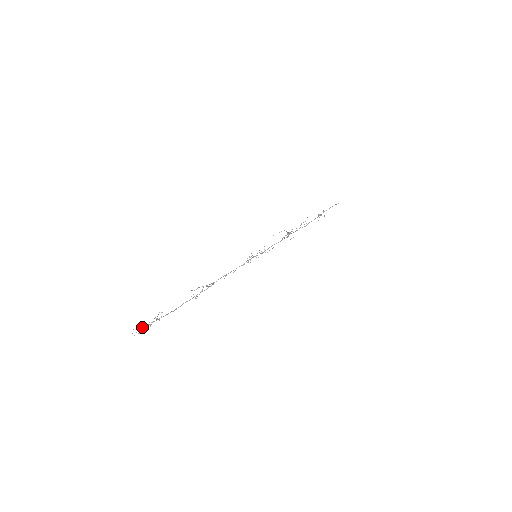
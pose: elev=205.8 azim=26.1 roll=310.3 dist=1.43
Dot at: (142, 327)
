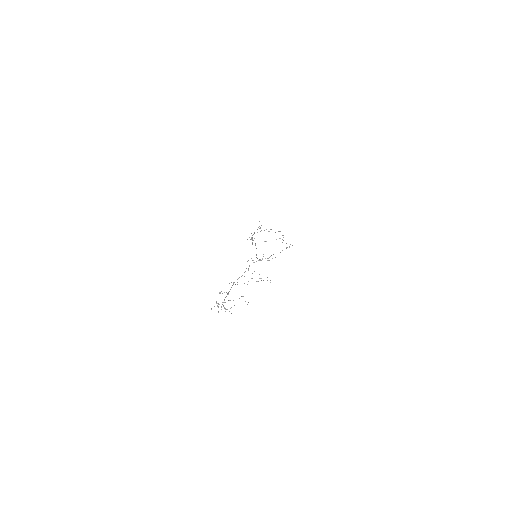
Dot at: occluded
